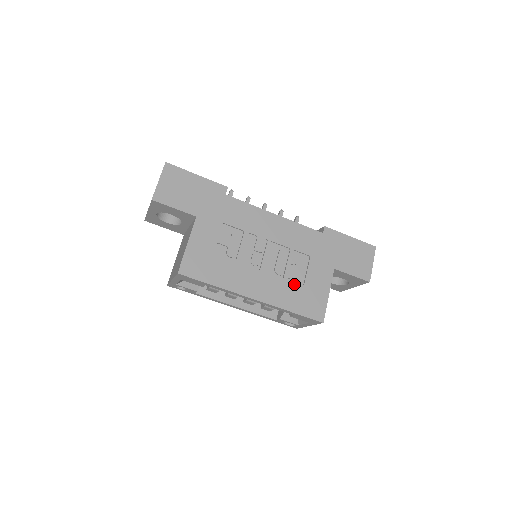
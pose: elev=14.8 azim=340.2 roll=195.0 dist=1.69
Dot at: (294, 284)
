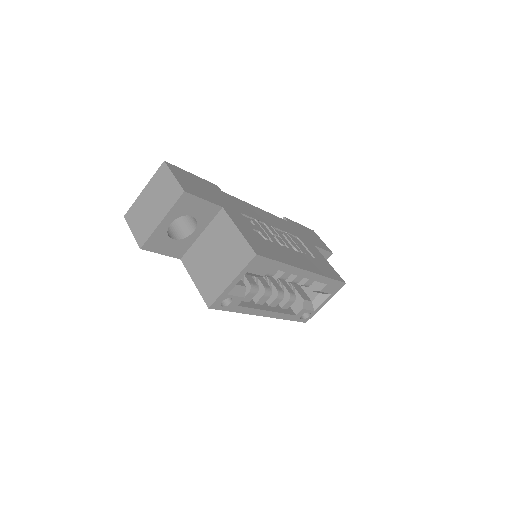
Dot at: (311, 257)
